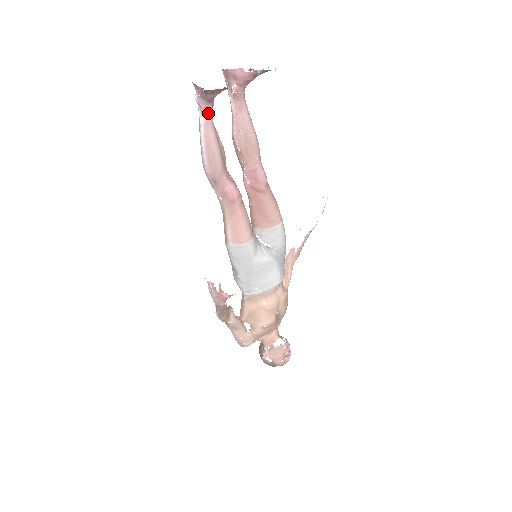
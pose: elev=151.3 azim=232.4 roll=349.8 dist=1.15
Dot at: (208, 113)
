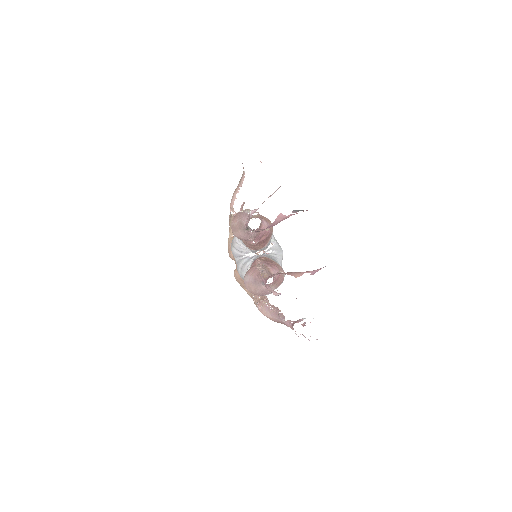
Dot at: occluded
